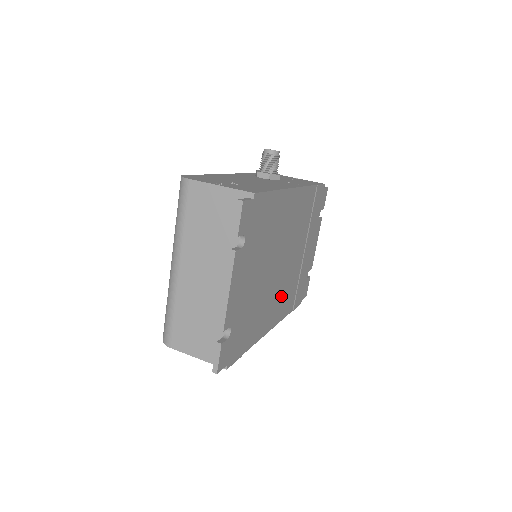
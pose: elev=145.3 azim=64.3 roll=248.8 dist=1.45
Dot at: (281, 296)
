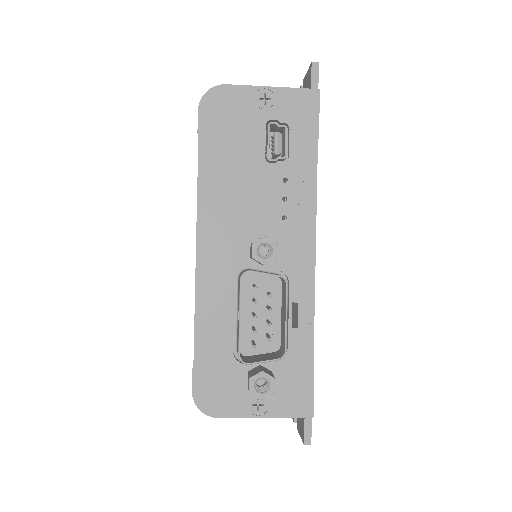
Dot at: occluded
